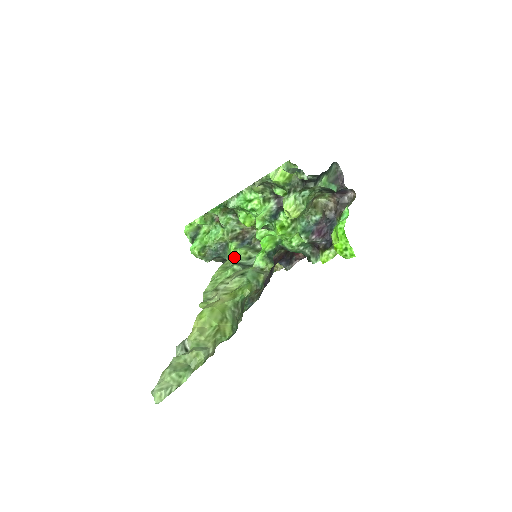
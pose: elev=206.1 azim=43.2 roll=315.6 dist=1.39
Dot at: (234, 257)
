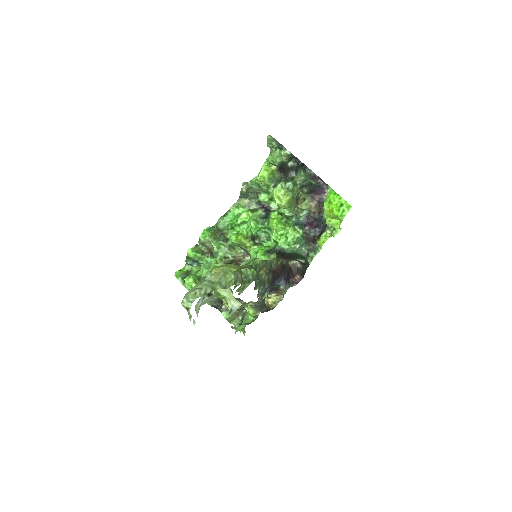
Dot at: occluded
